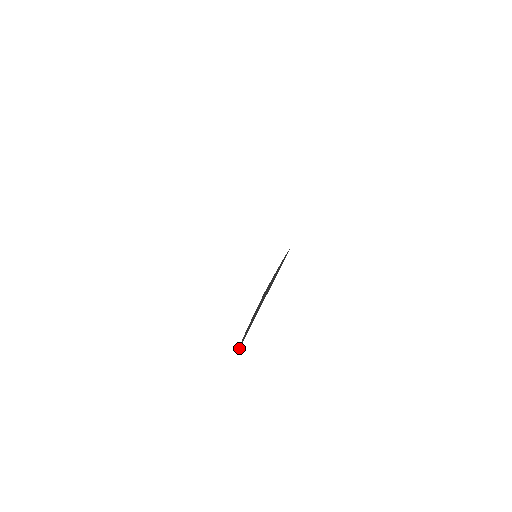
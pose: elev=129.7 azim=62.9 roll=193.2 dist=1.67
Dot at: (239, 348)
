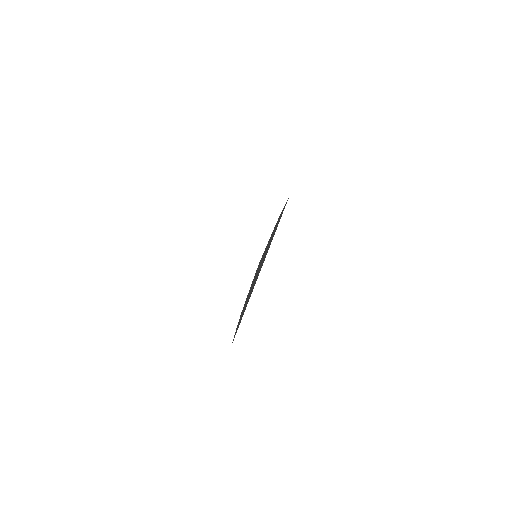
Dot at: (234, 336)
